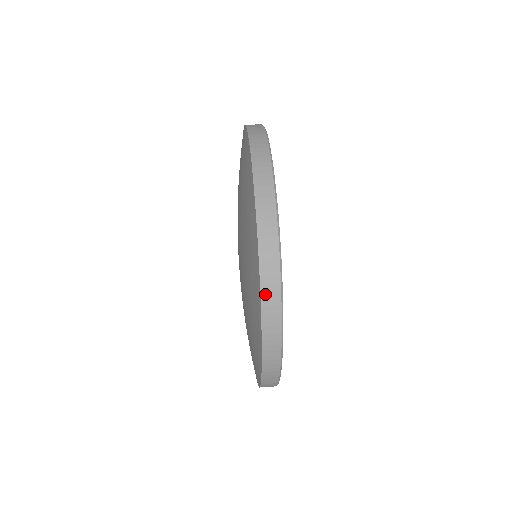
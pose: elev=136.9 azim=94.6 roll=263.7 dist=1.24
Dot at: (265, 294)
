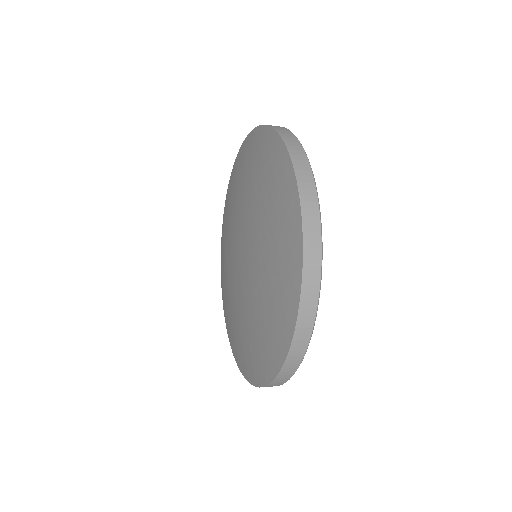
Dot at: (276, 128)
